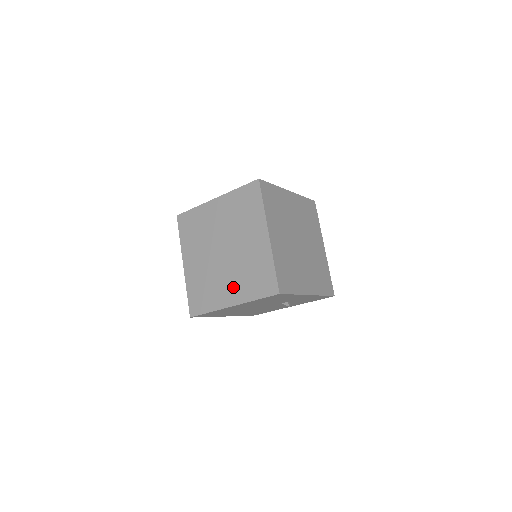
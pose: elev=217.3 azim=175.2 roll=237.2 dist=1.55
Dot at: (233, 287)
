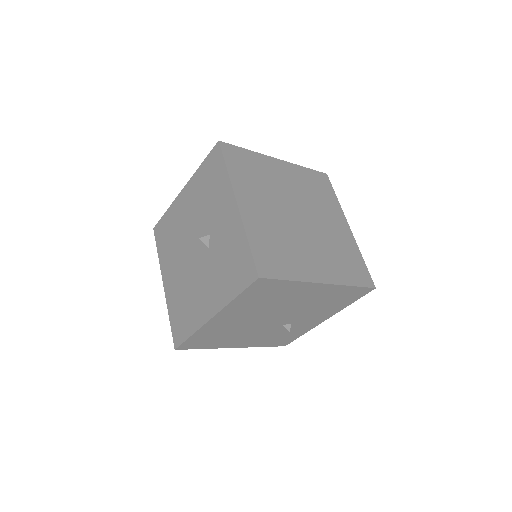
Dot at: (322, 261)
